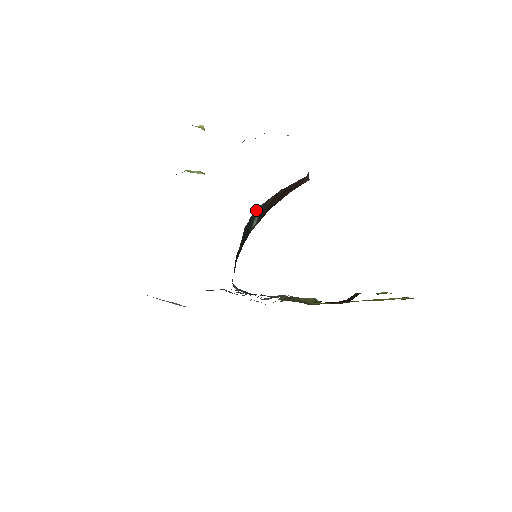
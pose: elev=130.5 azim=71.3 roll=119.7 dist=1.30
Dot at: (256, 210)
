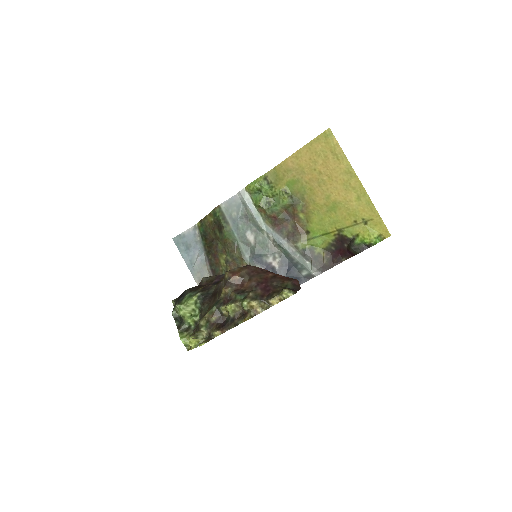
Dot at: occluded
